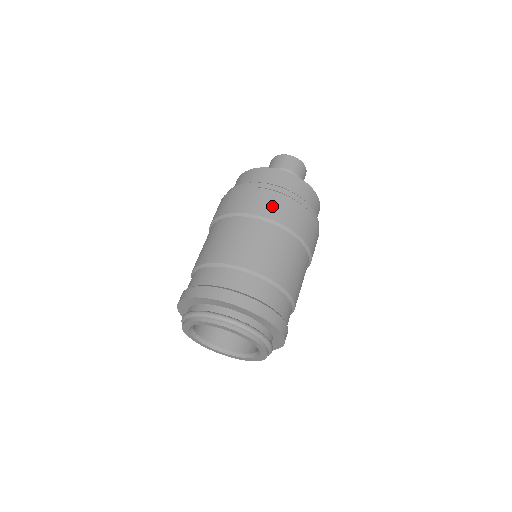
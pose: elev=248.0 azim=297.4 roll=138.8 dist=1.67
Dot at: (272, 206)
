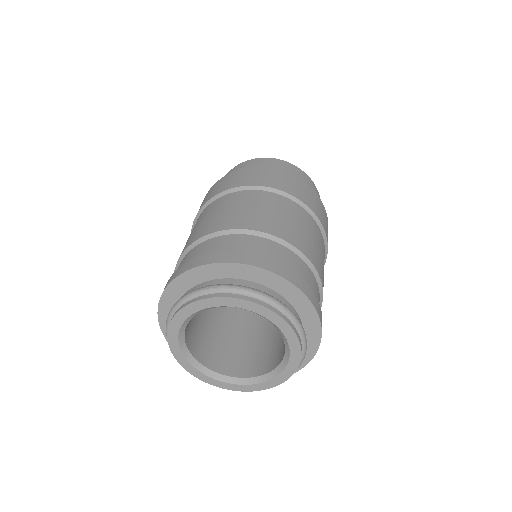
Dot at: (261, 177)
